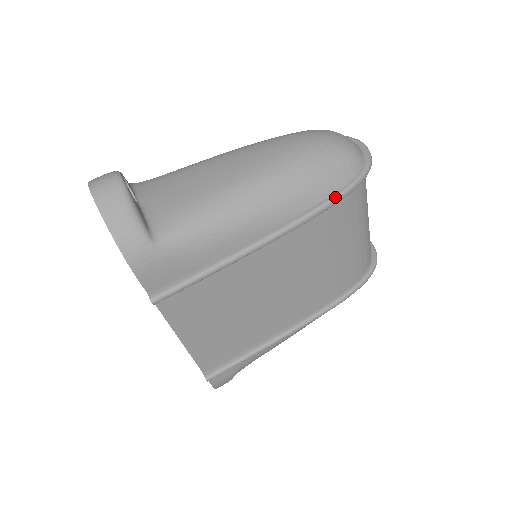
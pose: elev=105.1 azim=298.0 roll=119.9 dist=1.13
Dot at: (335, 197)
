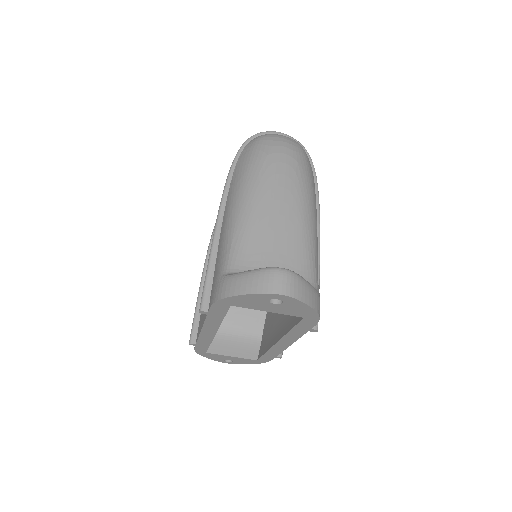
Dot at: occluded
